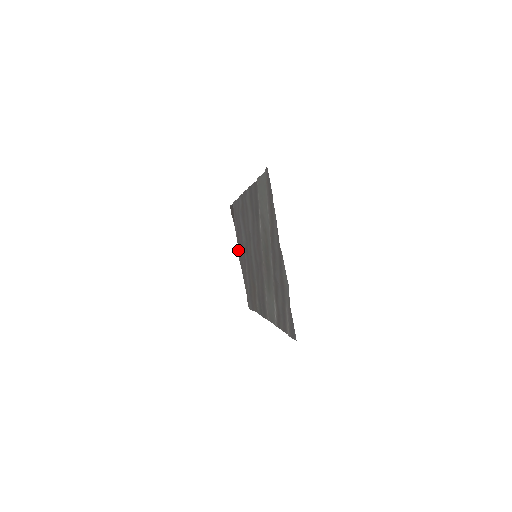
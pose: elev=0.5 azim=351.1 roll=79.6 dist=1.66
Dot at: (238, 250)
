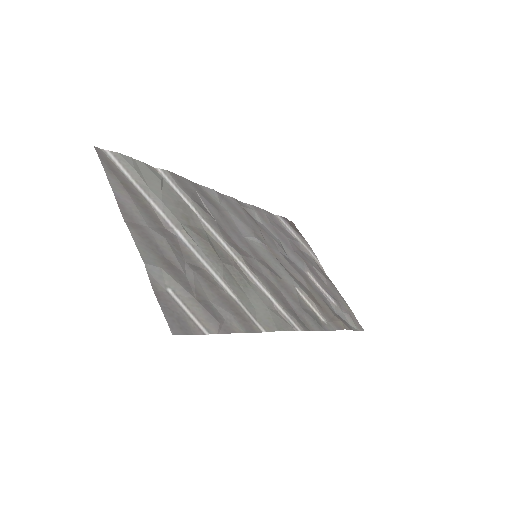
Dot at: (317, 264)
